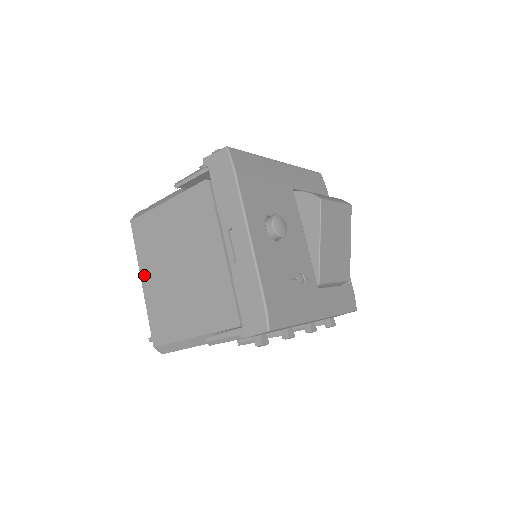
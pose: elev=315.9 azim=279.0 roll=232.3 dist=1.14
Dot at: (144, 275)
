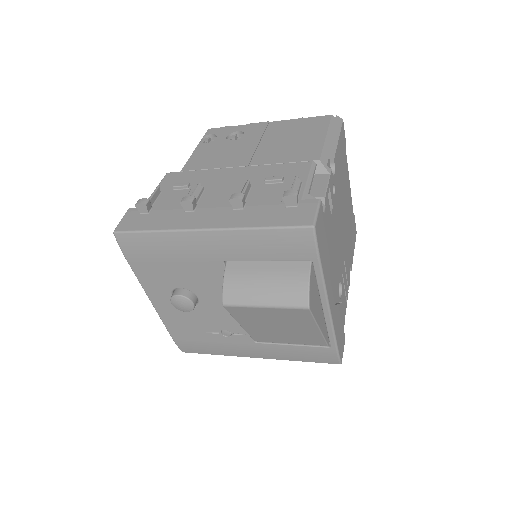
Dot at: occluded
